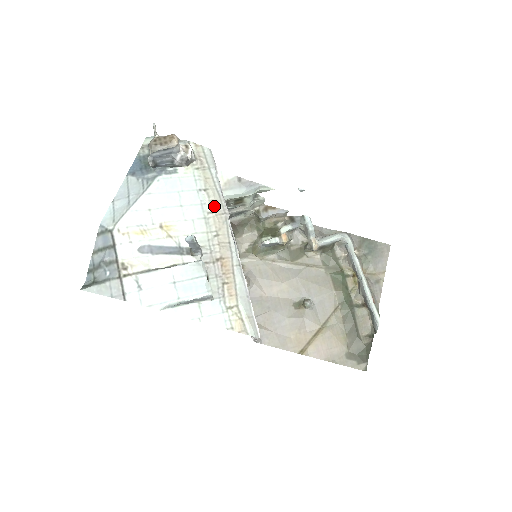
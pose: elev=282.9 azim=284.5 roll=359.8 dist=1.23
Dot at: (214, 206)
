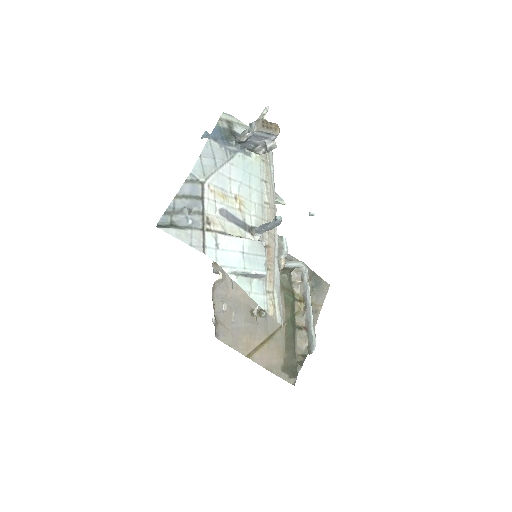
Dot at: (269, 199)
